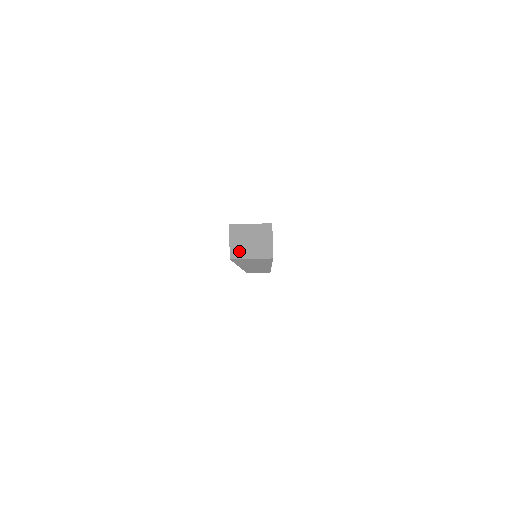
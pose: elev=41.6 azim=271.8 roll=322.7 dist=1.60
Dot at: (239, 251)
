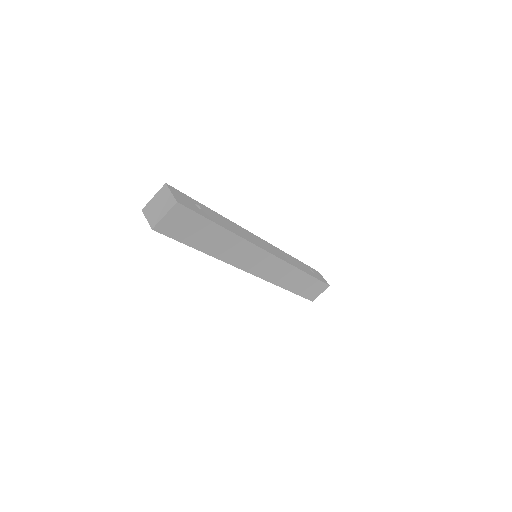
Dot at: (155, 219)
